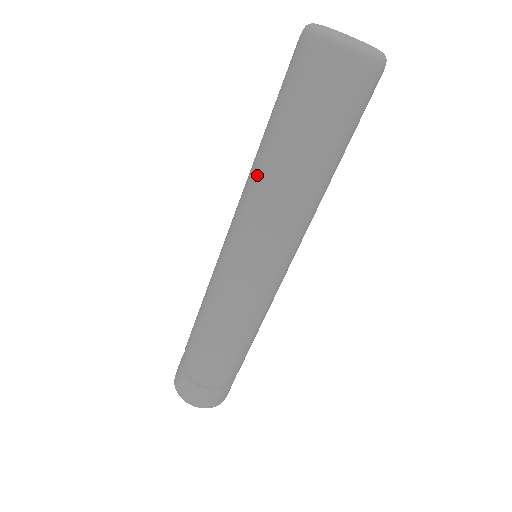
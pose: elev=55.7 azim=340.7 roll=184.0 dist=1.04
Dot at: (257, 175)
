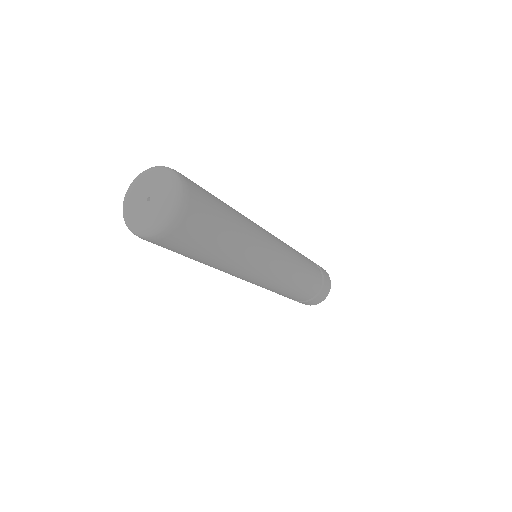
Dot at: occluded
